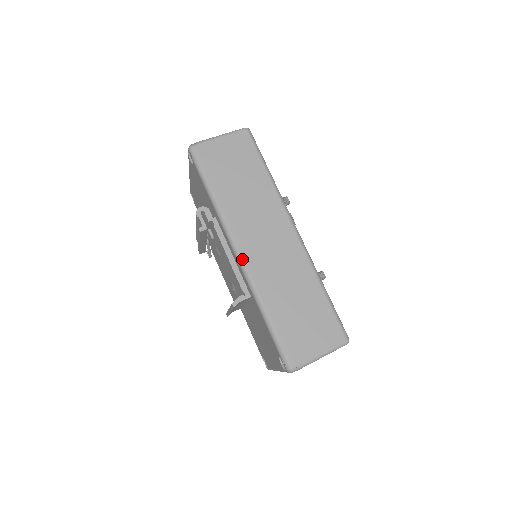
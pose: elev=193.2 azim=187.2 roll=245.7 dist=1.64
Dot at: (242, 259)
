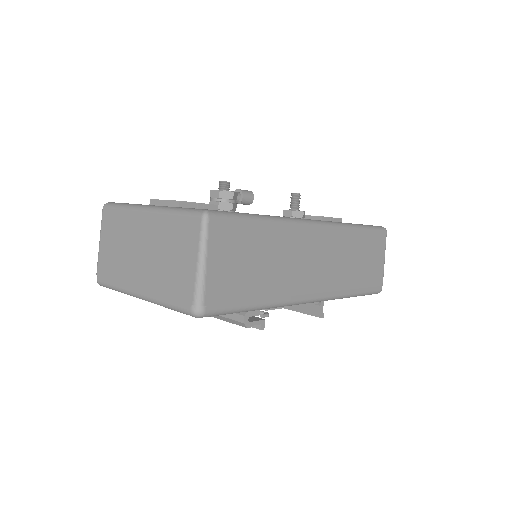
Dot at: (319, 299)
